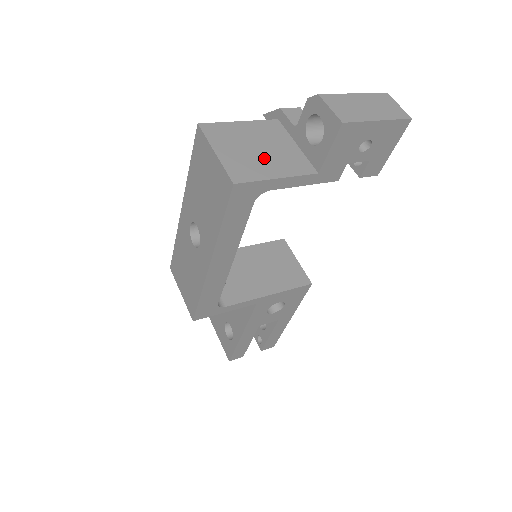
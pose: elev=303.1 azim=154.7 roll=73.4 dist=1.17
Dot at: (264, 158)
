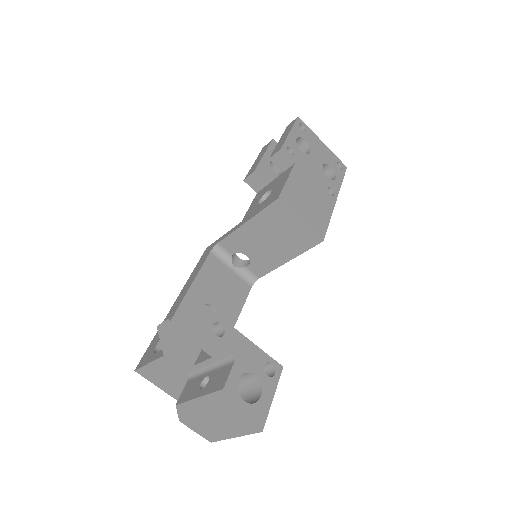
Dot at: occluded
